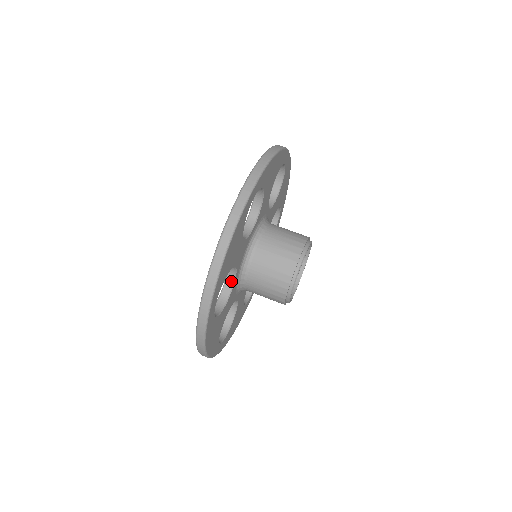
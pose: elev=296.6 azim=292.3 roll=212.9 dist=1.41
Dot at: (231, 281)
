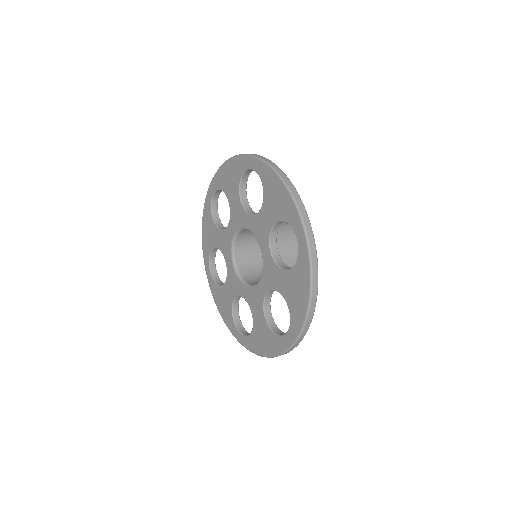
Dot at: (276, 252)
